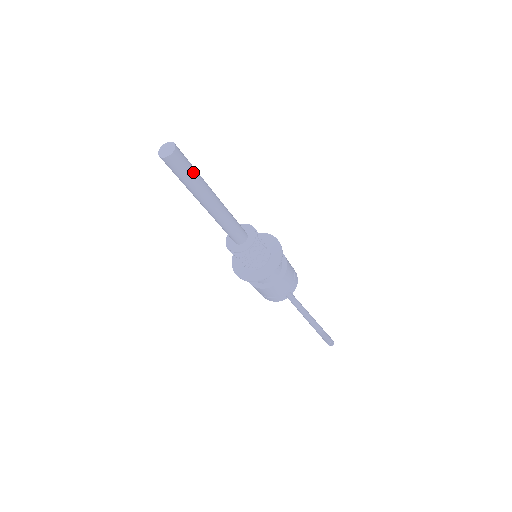
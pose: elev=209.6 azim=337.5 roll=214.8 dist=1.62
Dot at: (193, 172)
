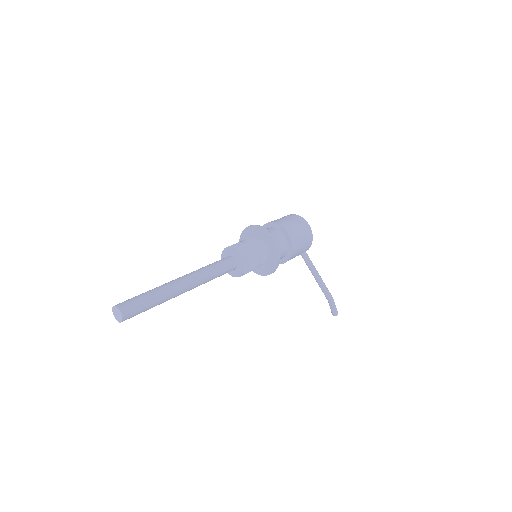
Dot at: (150, 306)
